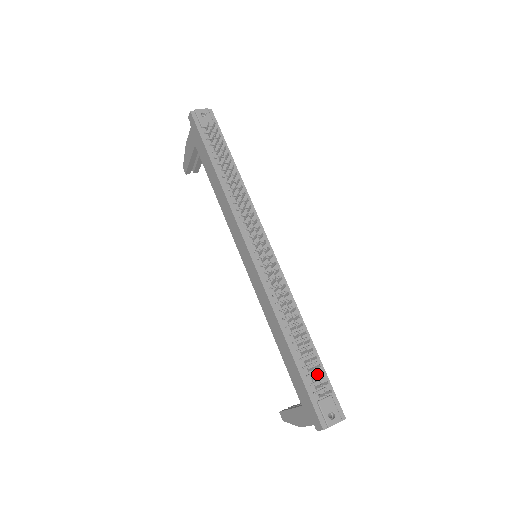
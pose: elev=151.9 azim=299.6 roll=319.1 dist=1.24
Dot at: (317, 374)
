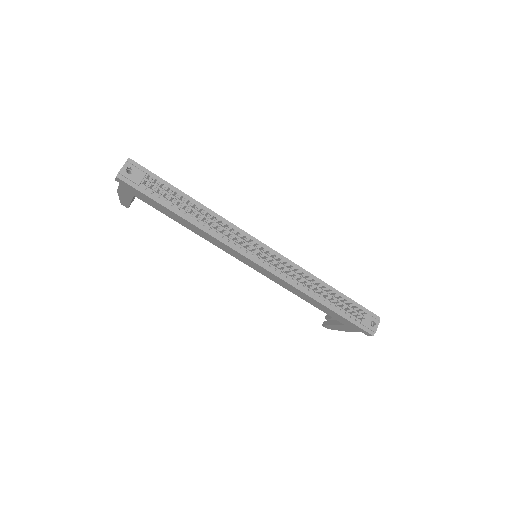
Dot at: (350, 306)
